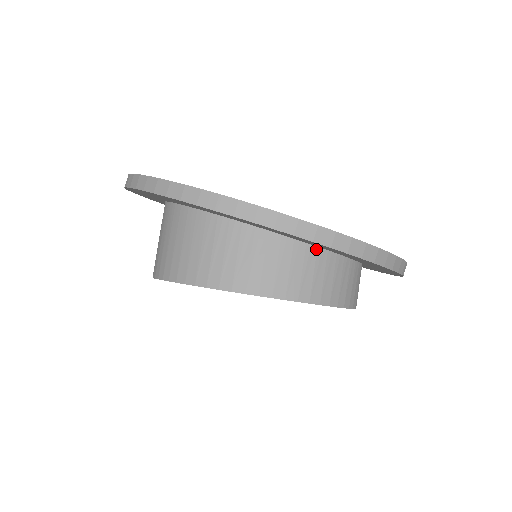
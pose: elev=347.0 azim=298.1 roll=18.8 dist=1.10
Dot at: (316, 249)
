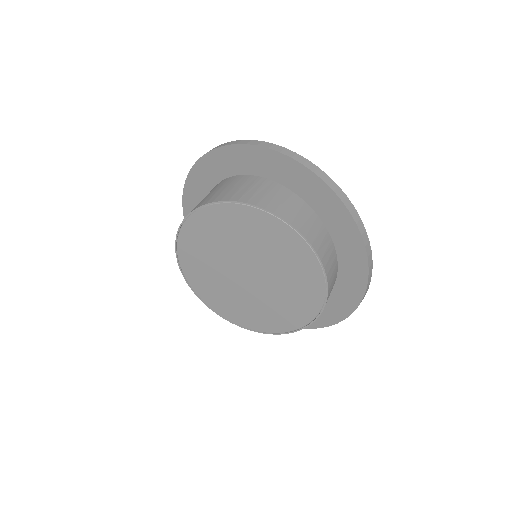
Dot at: (316, 216)
